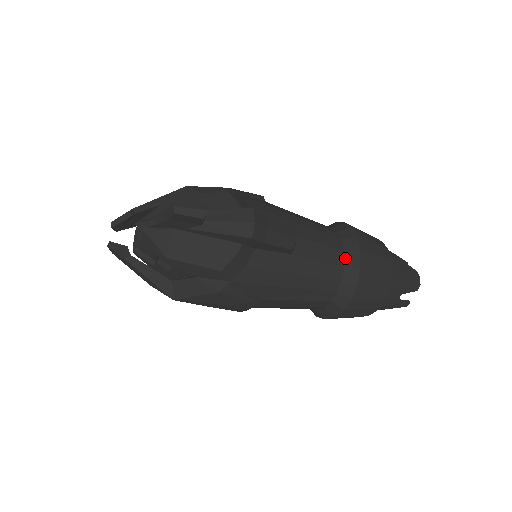
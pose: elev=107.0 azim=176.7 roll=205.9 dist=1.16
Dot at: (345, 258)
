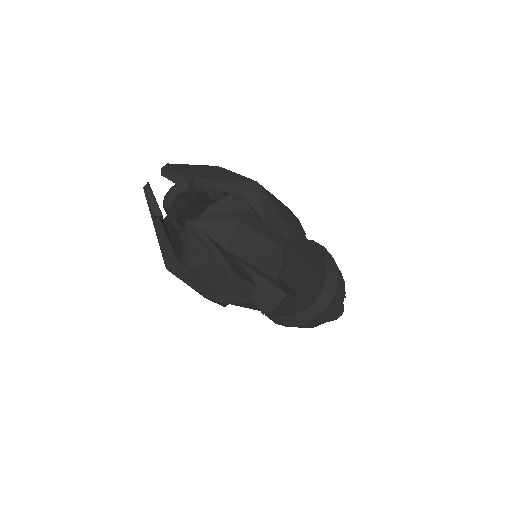
Dot at: (311, 306)
